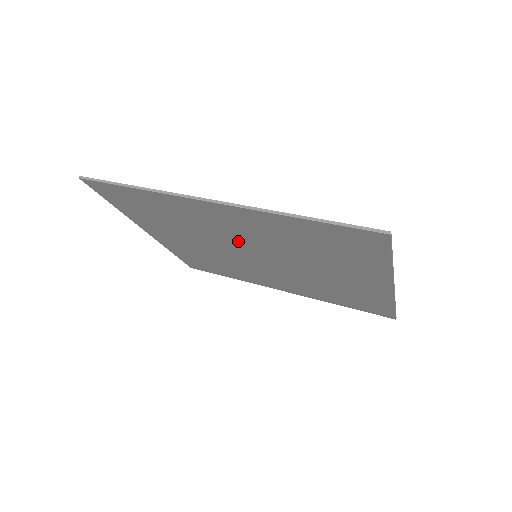
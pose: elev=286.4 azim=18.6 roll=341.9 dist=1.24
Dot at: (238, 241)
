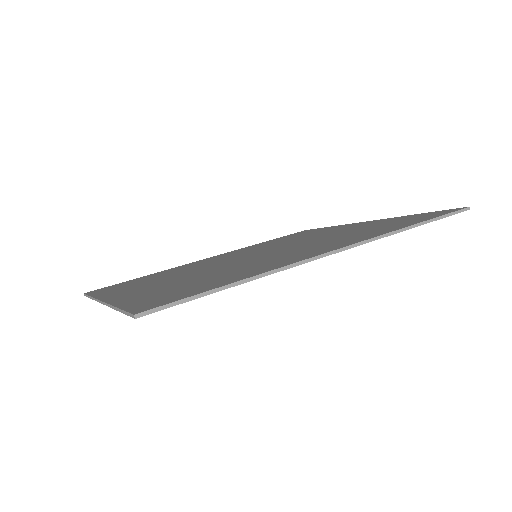
Dot at: occluded
